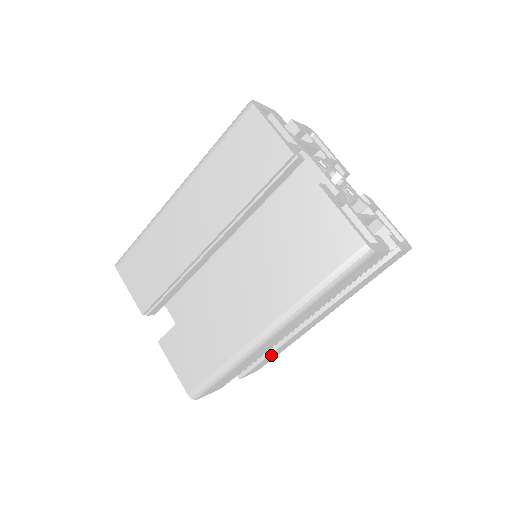
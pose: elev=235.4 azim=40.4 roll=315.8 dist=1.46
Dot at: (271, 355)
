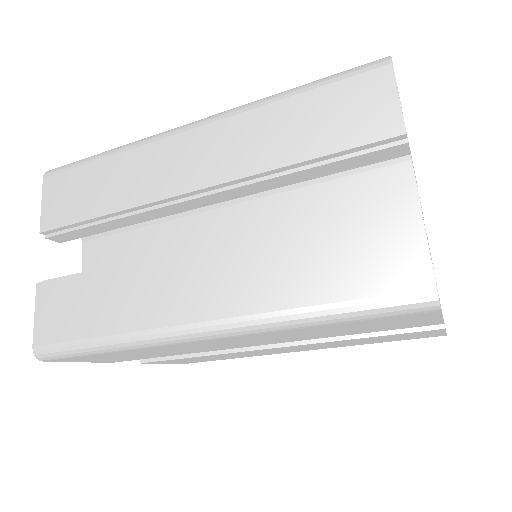
Dot at: occluded
